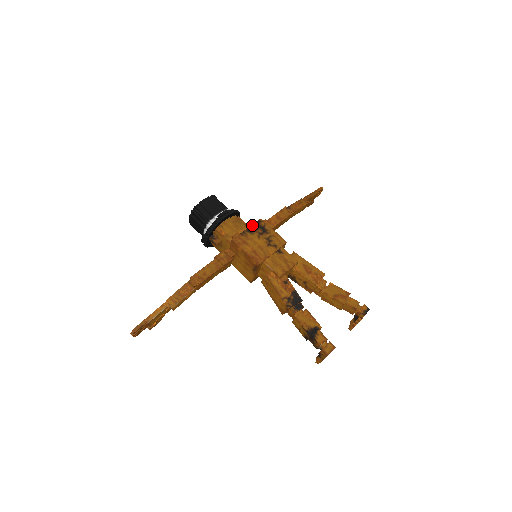
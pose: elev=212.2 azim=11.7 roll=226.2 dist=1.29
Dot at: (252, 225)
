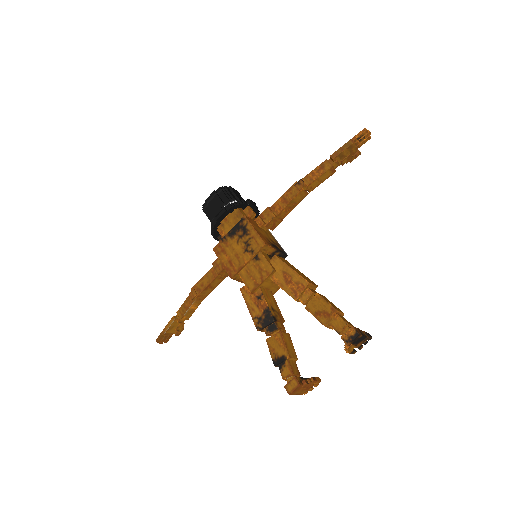
Dot at: (234, 226)
